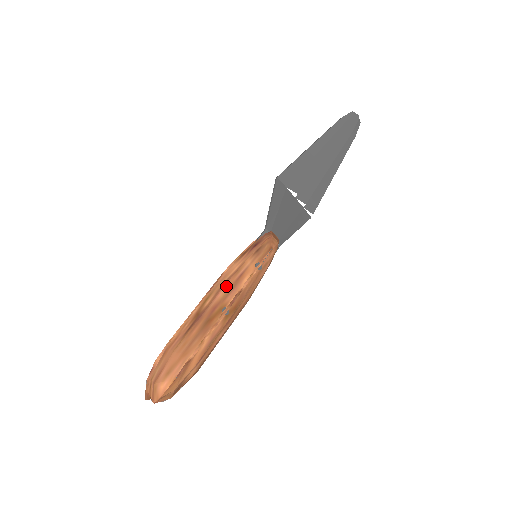
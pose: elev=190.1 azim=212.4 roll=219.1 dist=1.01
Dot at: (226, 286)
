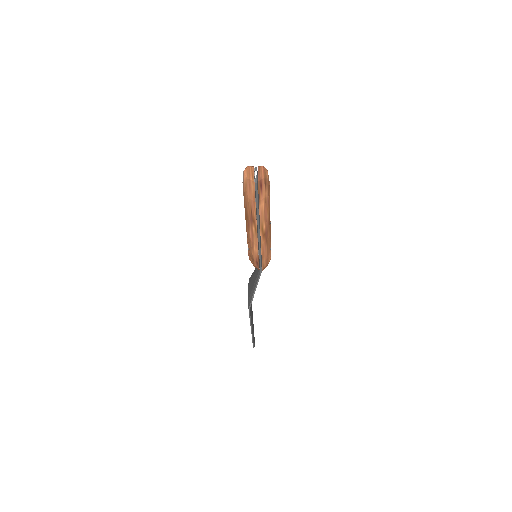
Dot at: occluded
